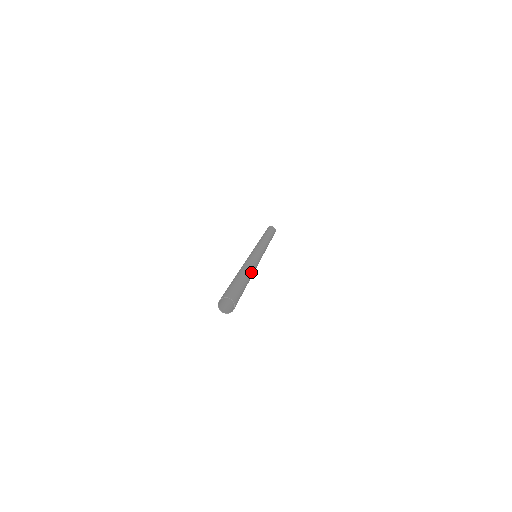
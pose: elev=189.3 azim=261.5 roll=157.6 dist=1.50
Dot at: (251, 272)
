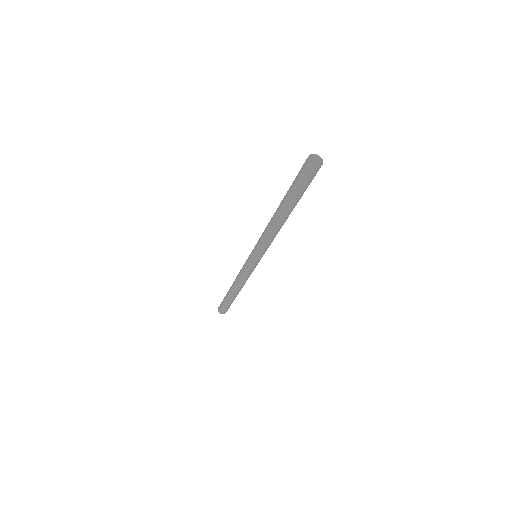
Dot at: occluded
